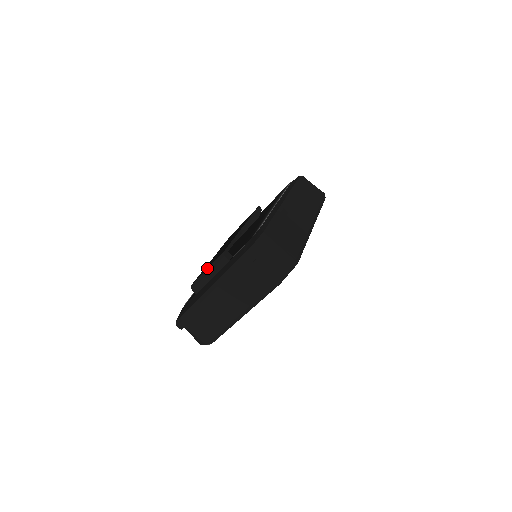
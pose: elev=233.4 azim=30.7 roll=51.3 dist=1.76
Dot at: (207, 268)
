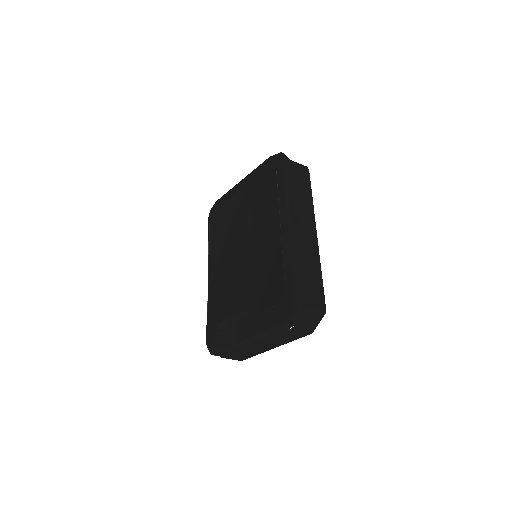
Dot at: (233, 316)
